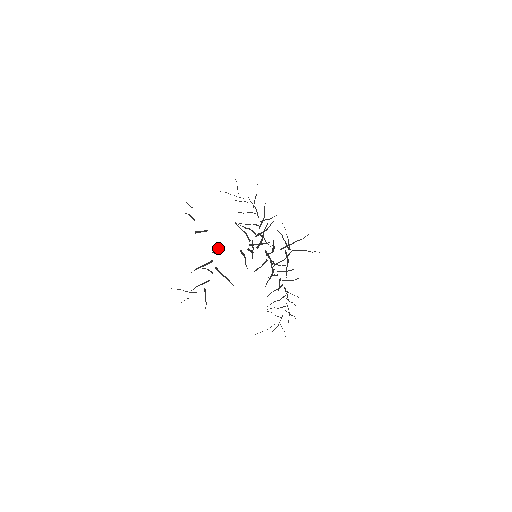
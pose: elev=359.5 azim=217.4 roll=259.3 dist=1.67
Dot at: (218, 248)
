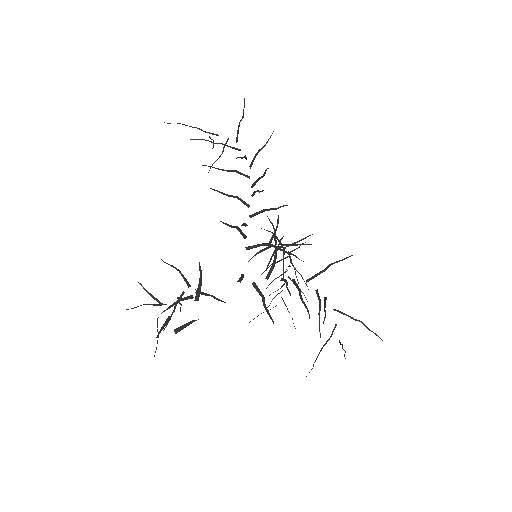
Dot at: (201, 284)
